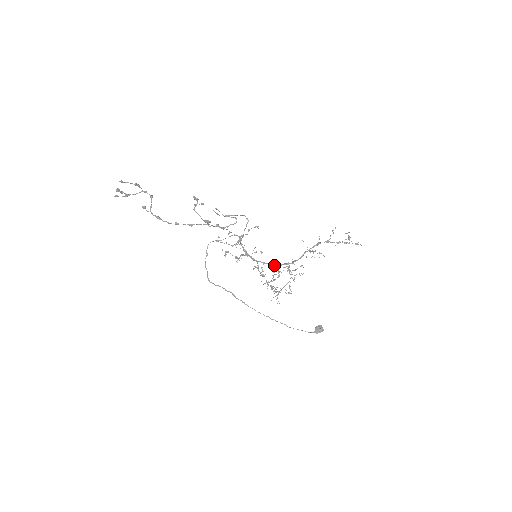
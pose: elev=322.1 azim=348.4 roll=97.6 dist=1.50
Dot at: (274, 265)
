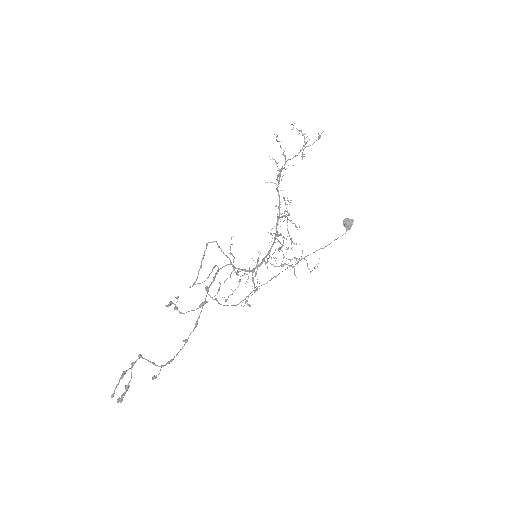
Dot at: (274, 240)
